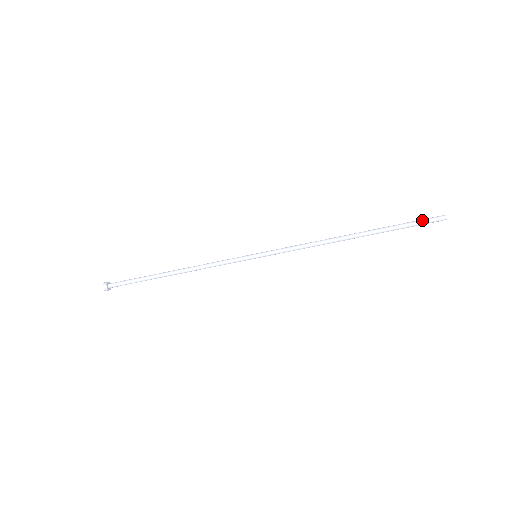
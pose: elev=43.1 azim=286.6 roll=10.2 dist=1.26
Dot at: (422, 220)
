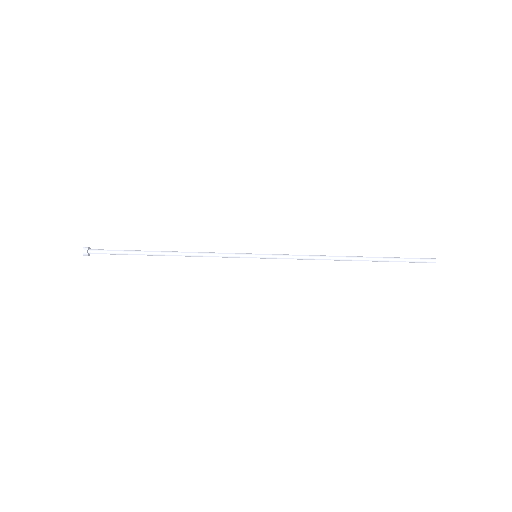
Dot at: (416, 260)
